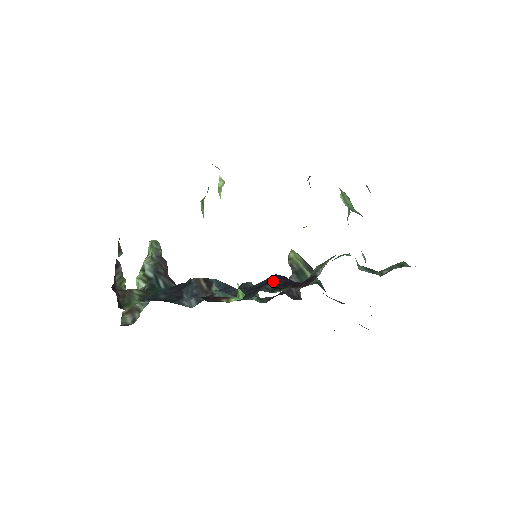
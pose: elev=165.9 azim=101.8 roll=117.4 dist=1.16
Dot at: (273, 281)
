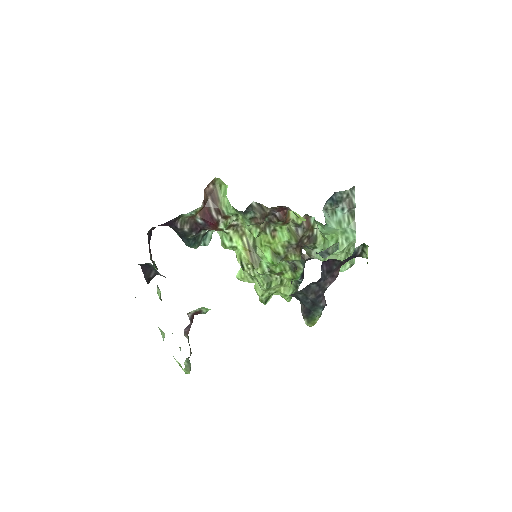
Dot at: occluded
